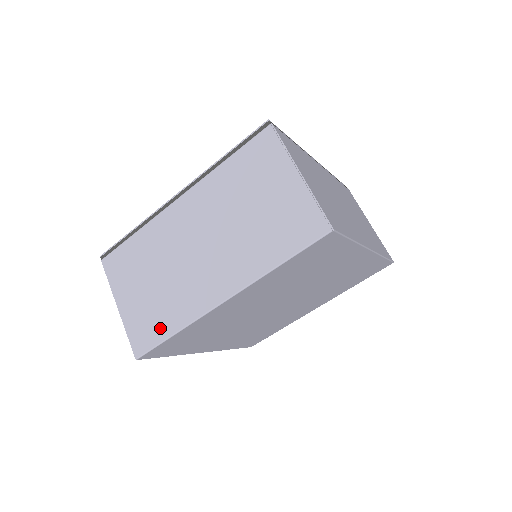
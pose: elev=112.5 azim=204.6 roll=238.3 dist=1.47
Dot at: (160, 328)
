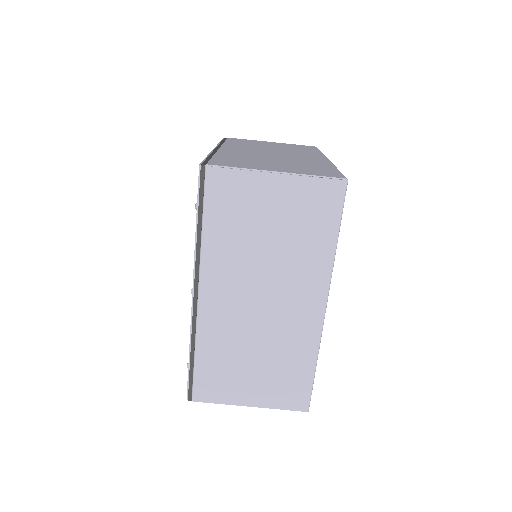
Dot at: (301, 376)
